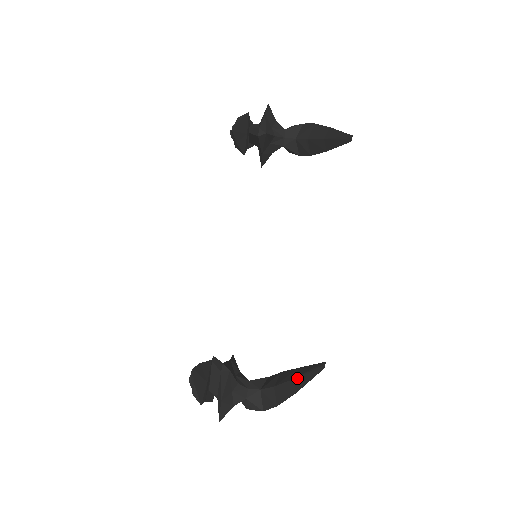
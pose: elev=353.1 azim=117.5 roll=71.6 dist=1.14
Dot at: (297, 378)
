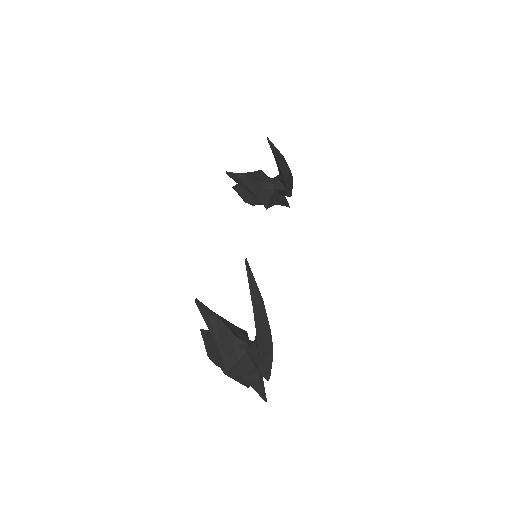
Dot at: occluded
